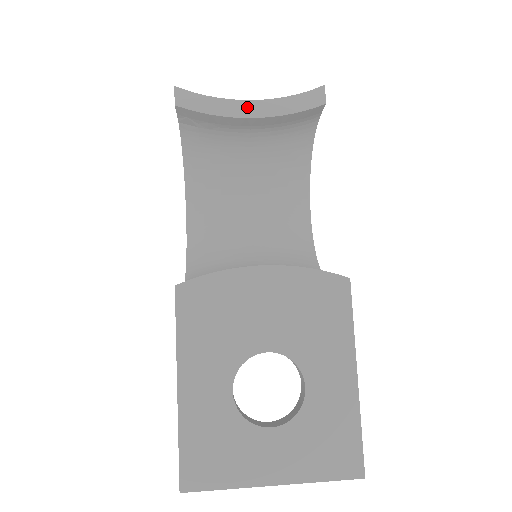
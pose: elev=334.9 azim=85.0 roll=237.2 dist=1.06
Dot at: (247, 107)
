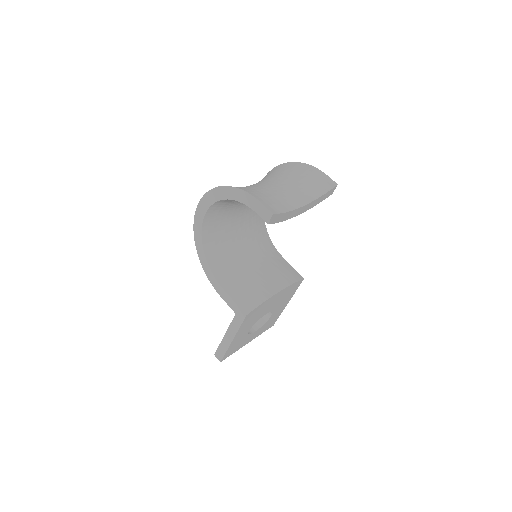
Dot at: (300, 210)
